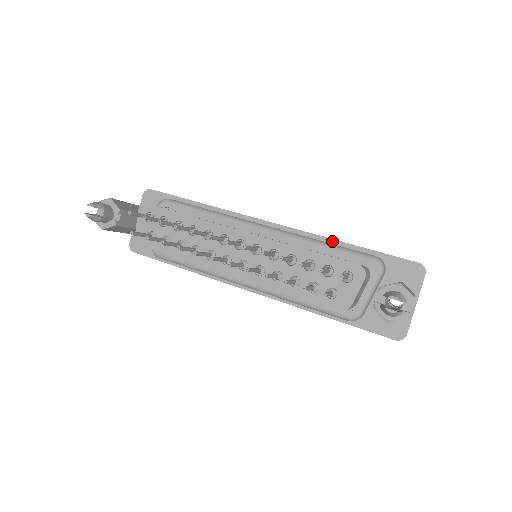
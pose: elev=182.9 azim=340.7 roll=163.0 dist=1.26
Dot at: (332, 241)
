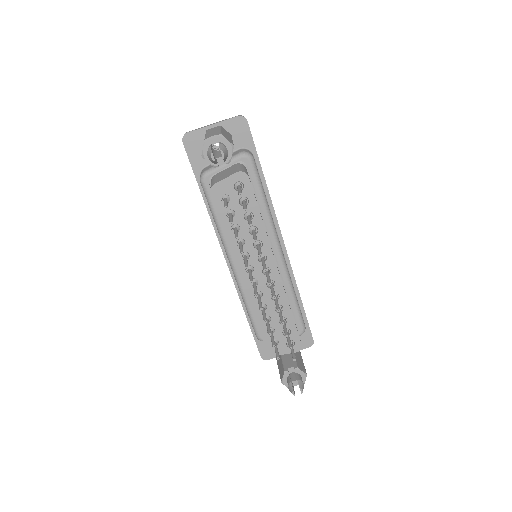
Dot at: (297, 290)
